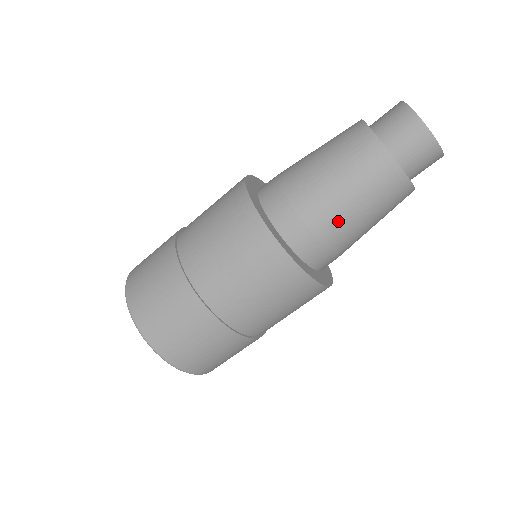
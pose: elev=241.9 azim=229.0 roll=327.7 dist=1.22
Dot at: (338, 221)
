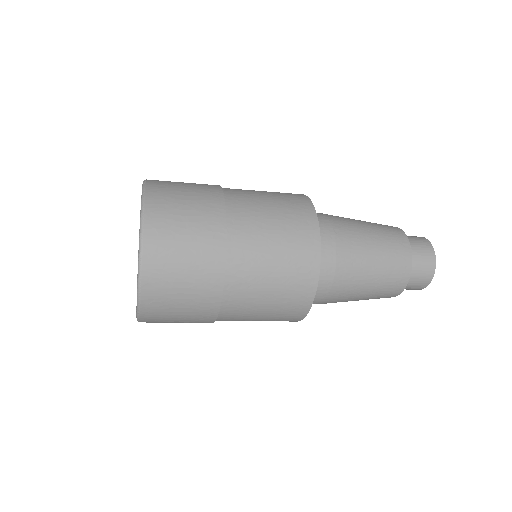
Dot at: (341, 301)
